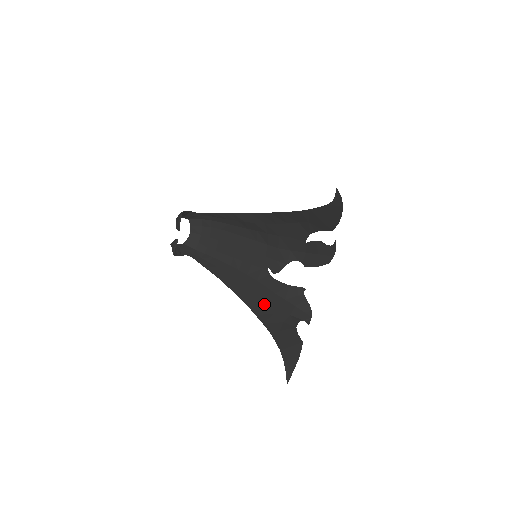
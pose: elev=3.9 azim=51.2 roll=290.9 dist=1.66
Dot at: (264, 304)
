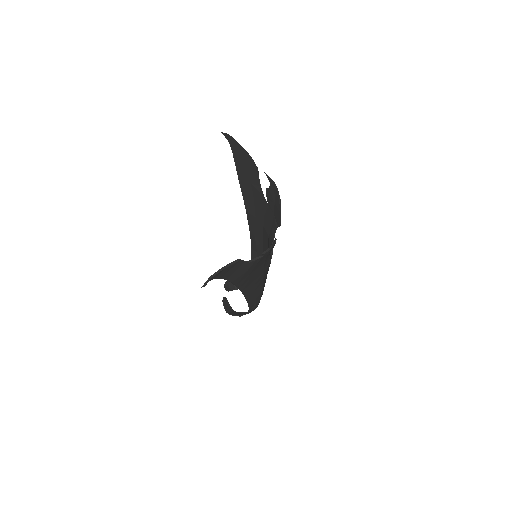
Dot at: occluded
